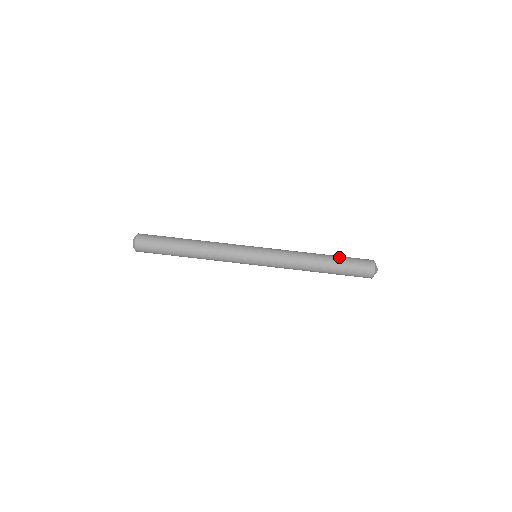
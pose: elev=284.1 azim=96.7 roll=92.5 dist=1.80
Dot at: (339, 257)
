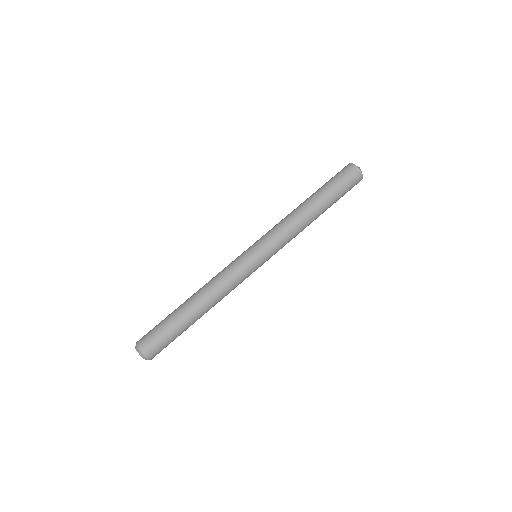
Dot at: (328, 192)
